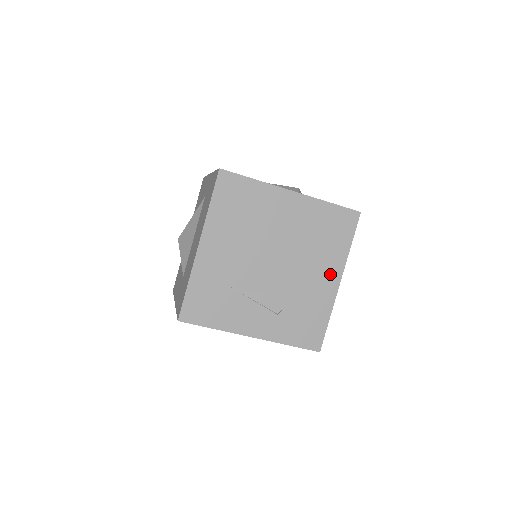
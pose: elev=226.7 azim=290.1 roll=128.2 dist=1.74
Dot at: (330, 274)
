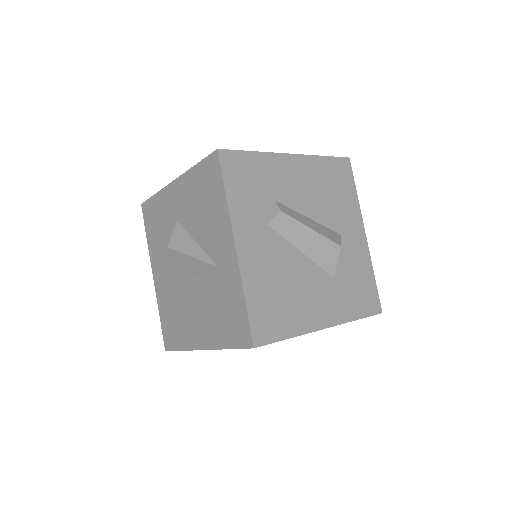
Dot at: occluded
